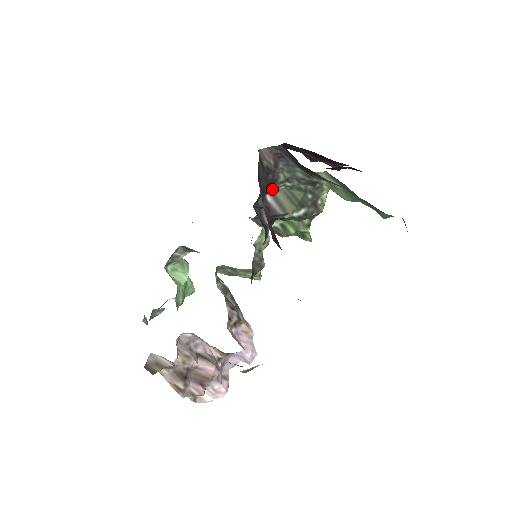
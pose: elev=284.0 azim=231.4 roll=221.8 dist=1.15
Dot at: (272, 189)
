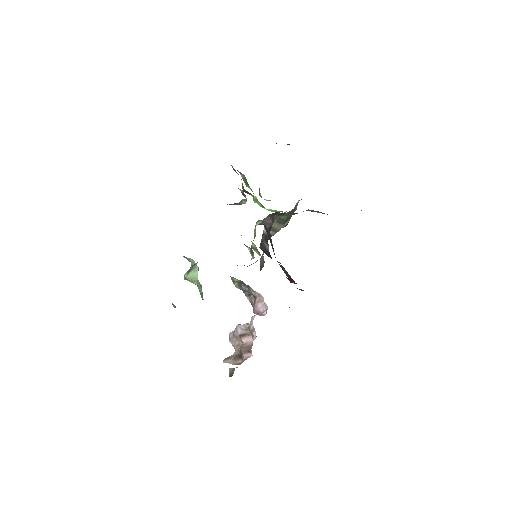
Dot at: occluded
